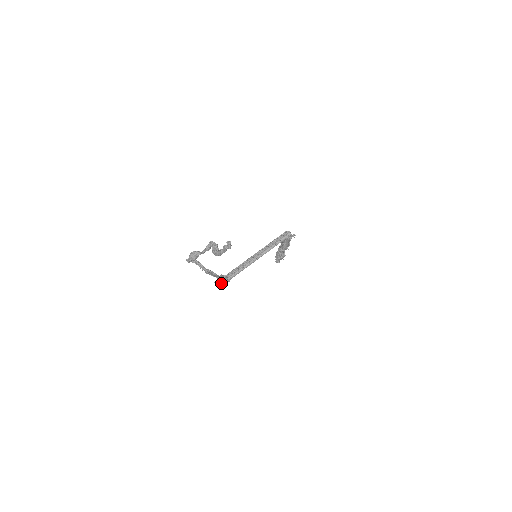
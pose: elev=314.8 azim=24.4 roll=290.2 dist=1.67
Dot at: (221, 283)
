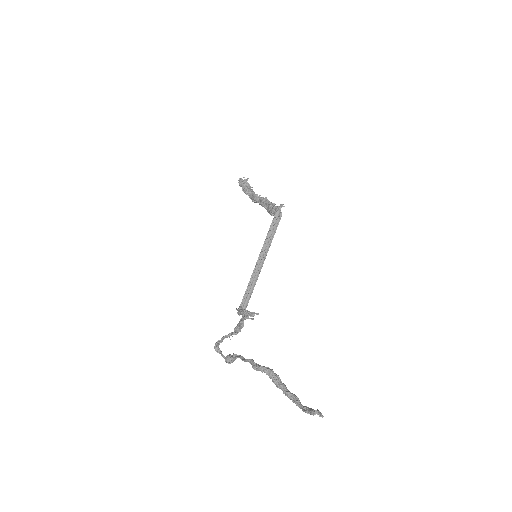
Dot at: occluded
